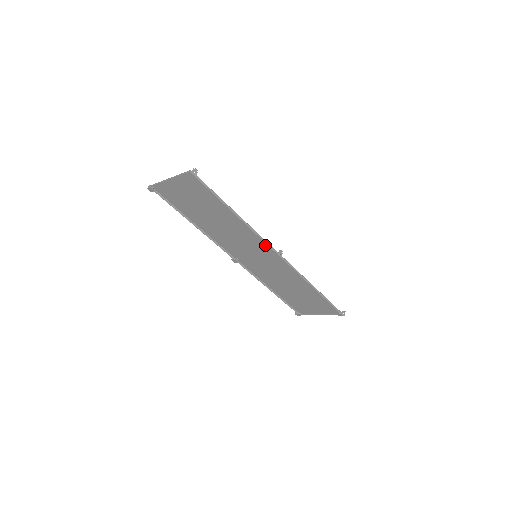
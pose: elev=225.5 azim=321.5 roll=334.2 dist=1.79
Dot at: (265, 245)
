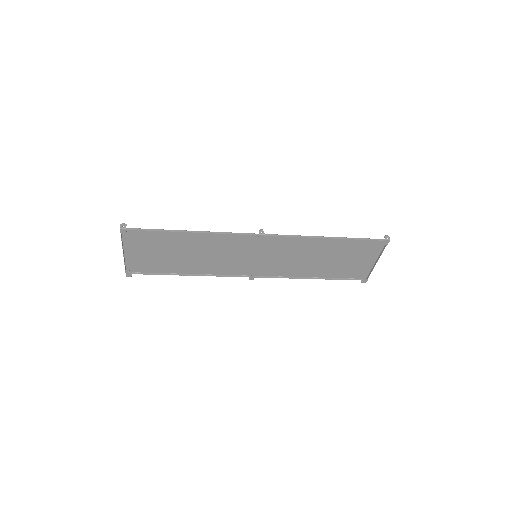
Dot at: (244, 238)
